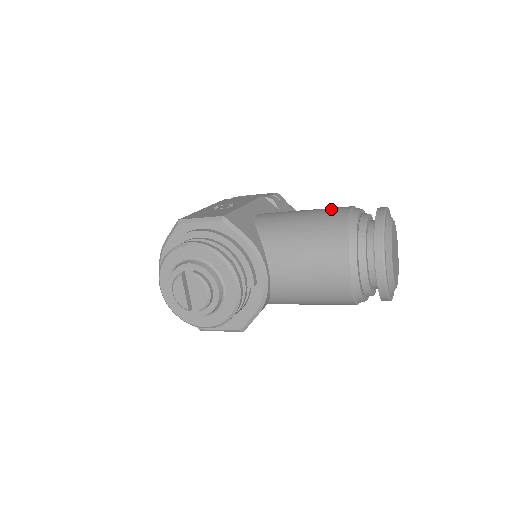
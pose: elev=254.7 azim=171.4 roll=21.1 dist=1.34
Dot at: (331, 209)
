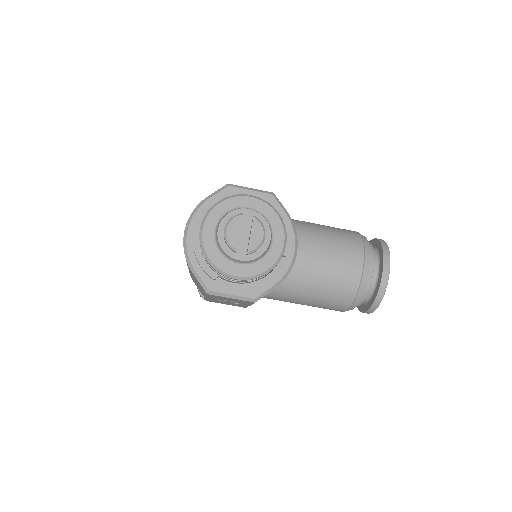
Dot at: occluded
